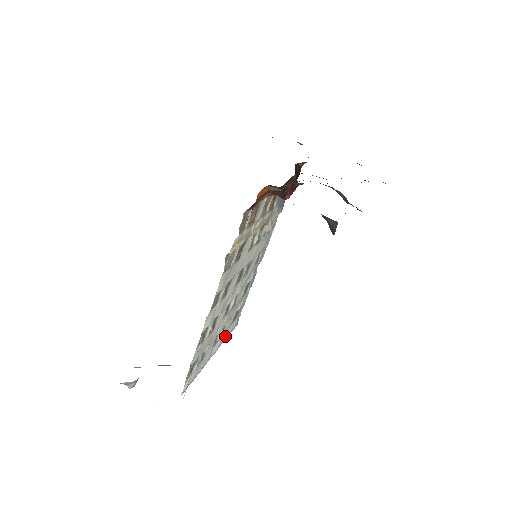
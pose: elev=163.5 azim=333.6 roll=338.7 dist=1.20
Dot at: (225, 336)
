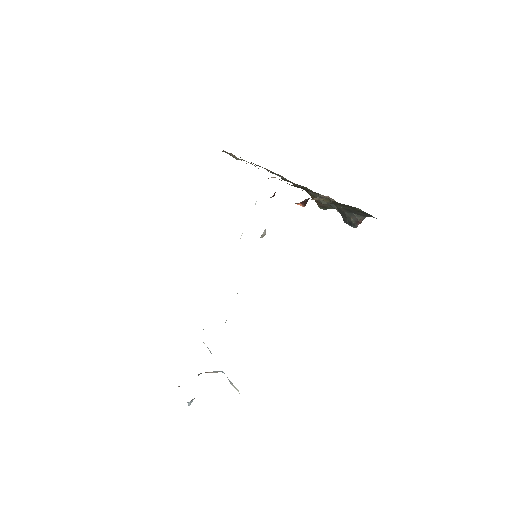
Dot at: occluded
